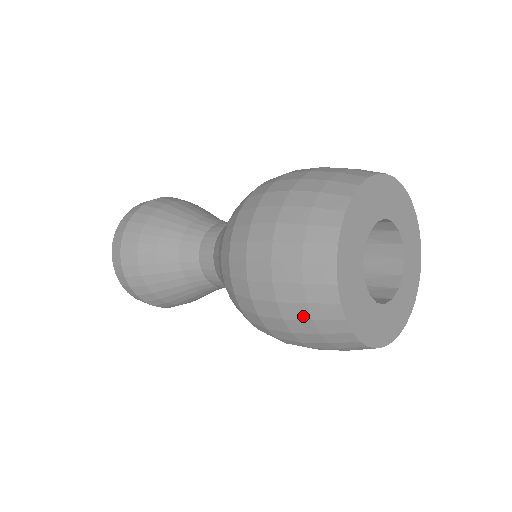
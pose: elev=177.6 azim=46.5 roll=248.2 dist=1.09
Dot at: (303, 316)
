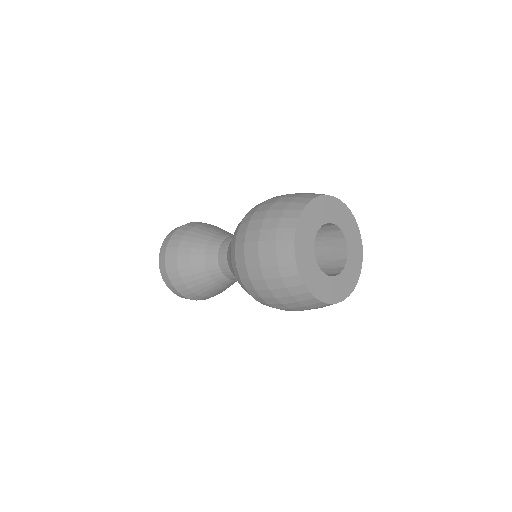
Dot at: (272, 263)
